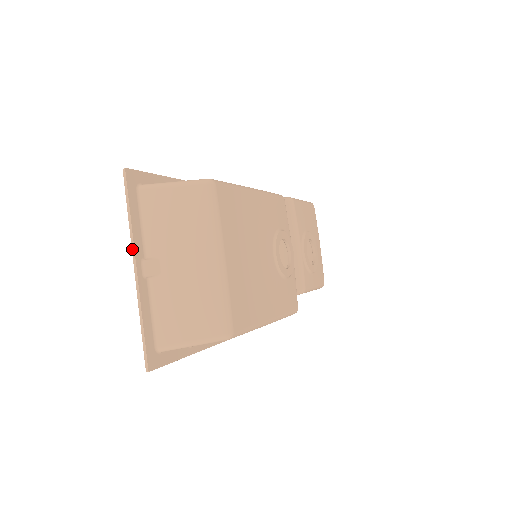
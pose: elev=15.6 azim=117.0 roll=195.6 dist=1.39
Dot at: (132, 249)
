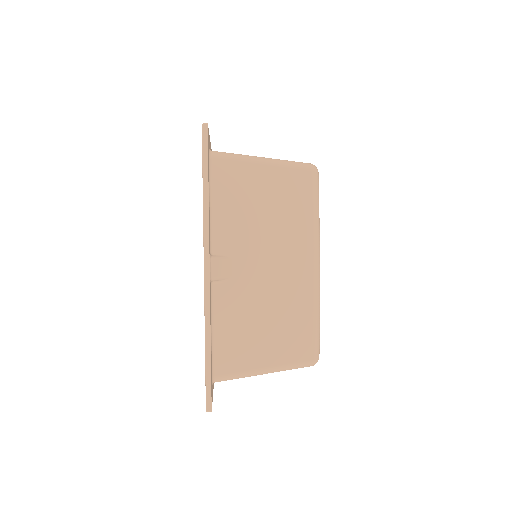
Dot at: (205, 240)
